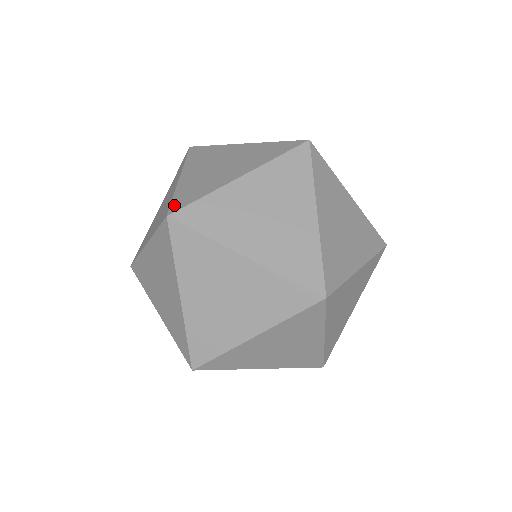
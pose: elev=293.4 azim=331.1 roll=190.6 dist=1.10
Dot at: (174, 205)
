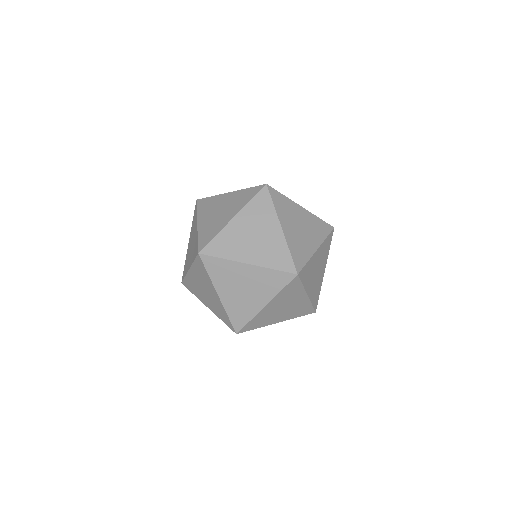
Dot at: occluded
